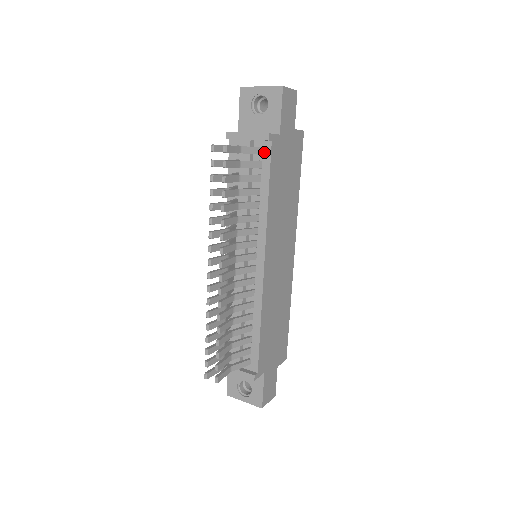
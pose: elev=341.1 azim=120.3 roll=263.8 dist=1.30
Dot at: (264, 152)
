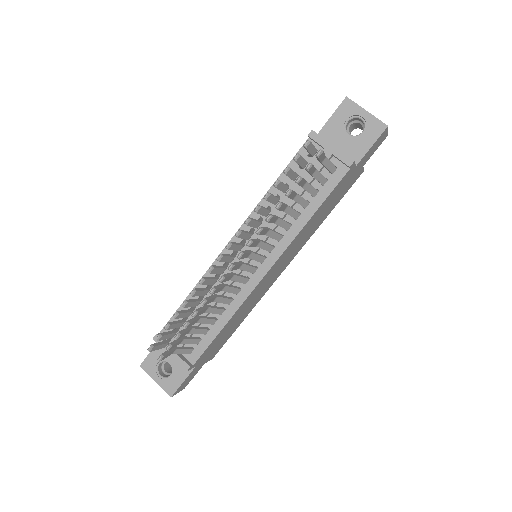
Dot at: (336, 173)
